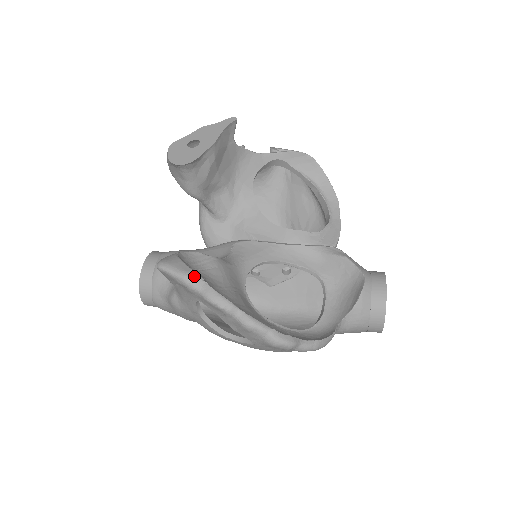
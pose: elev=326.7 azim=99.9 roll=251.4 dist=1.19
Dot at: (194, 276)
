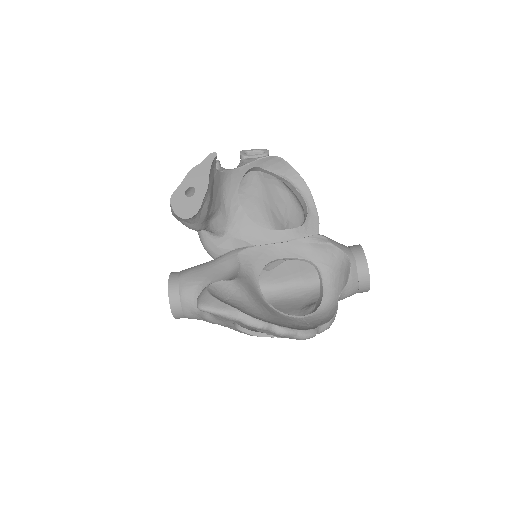
Dot at: (232, 310)
